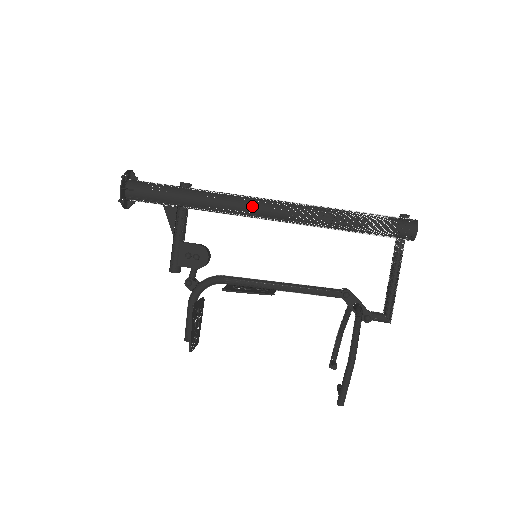
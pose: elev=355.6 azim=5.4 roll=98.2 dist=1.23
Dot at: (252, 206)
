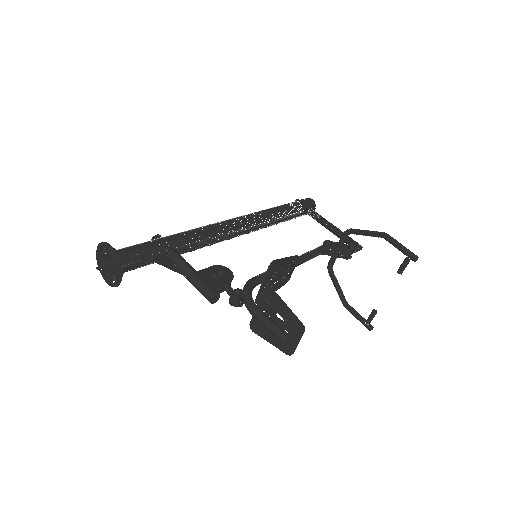
Dot at: (221, 224)
